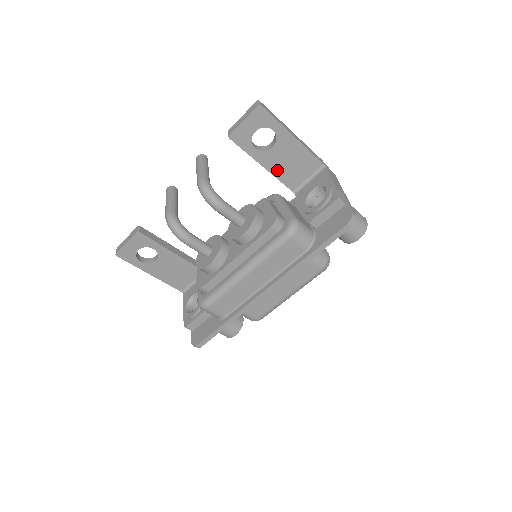
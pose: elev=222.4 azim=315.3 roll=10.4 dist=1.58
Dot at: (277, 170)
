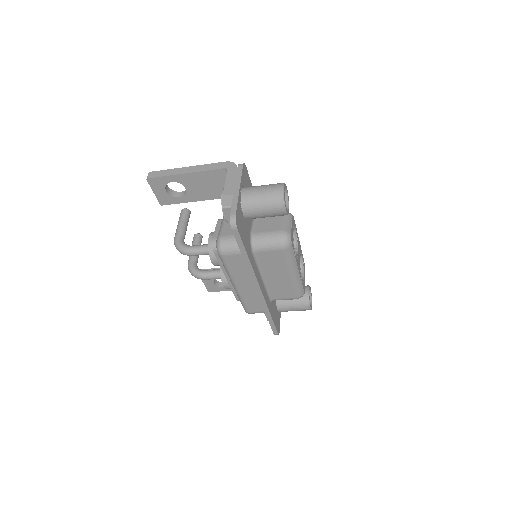
Dot at: (208, 196)
